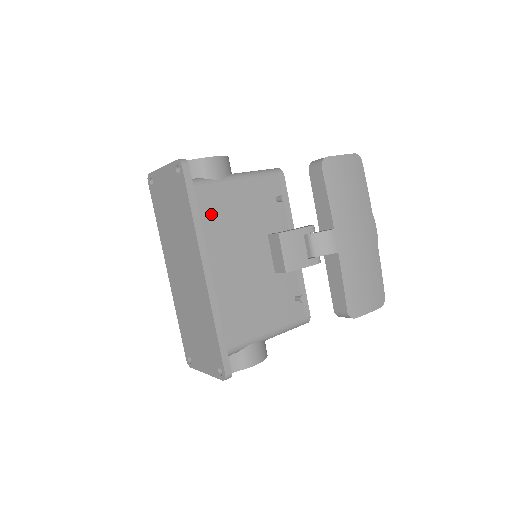
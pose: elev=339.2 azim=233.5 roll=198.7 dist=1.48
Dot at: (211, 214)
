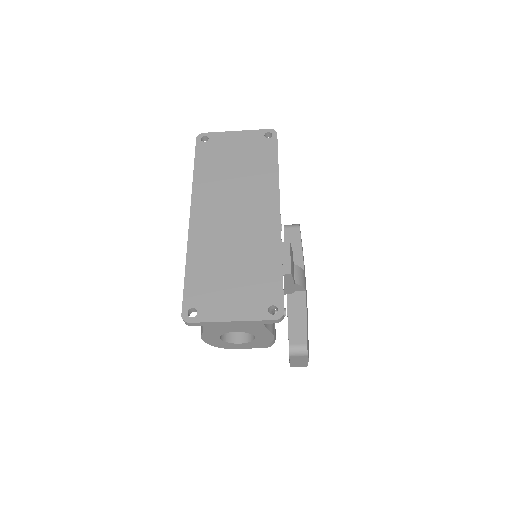
Dot at: occluded
